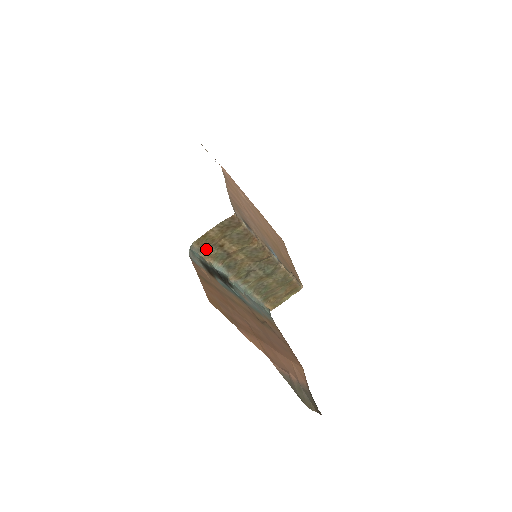
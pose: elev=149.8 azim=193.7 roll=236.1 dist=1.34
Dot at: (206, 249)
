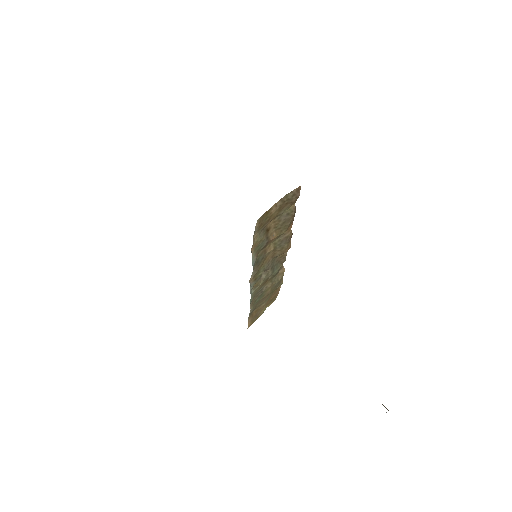
Dot at: (257, 233)
